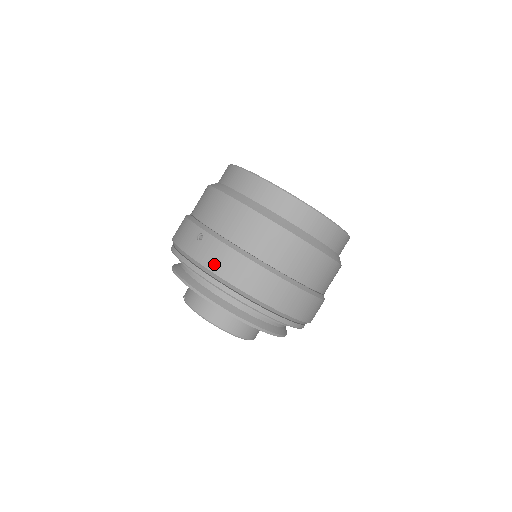
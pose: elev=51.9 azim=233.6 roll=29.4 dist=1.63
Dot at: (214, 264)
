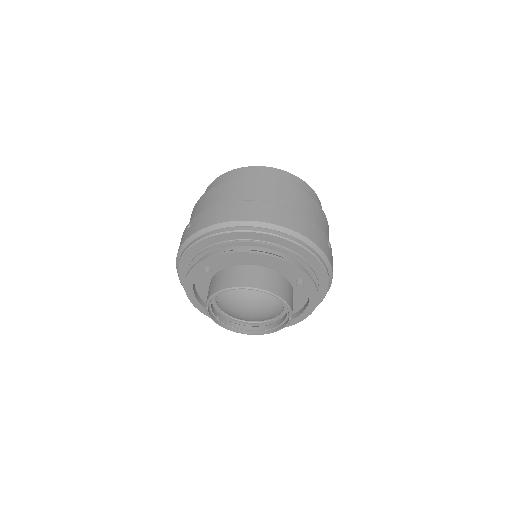
Dot at: (203, 224)
